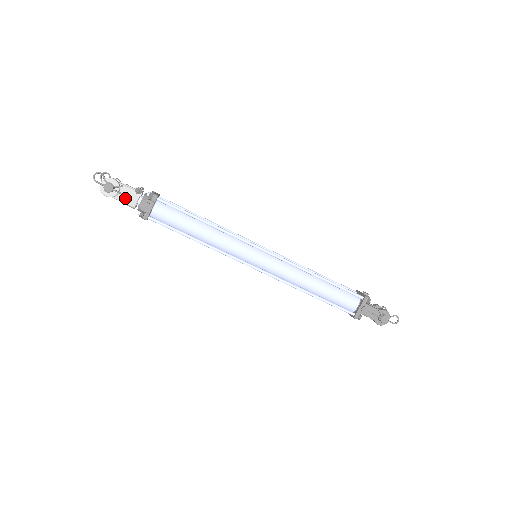
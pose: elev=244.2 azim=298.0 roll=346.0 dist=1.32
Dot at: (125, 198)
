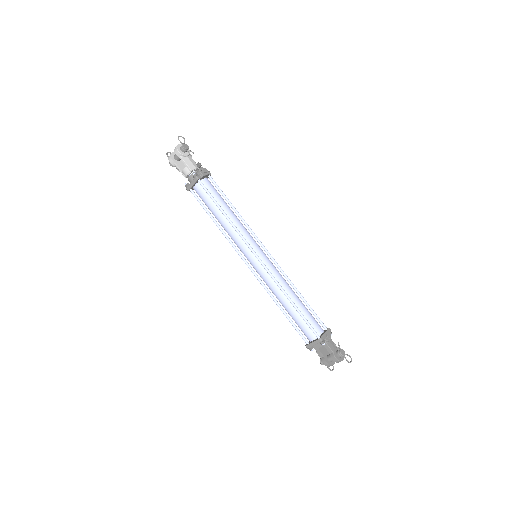
Dot at: (189, 162)
